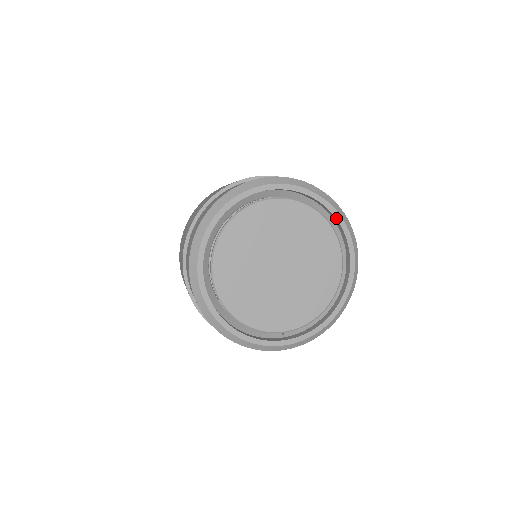
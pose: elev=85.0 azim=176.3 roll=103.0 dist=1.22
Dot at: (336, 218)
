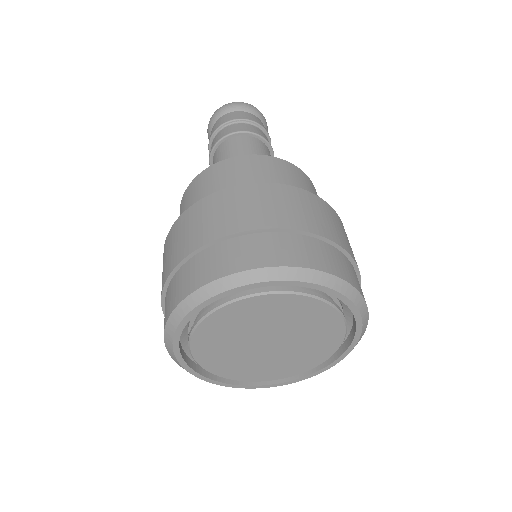
Dot at: (288, 285)
